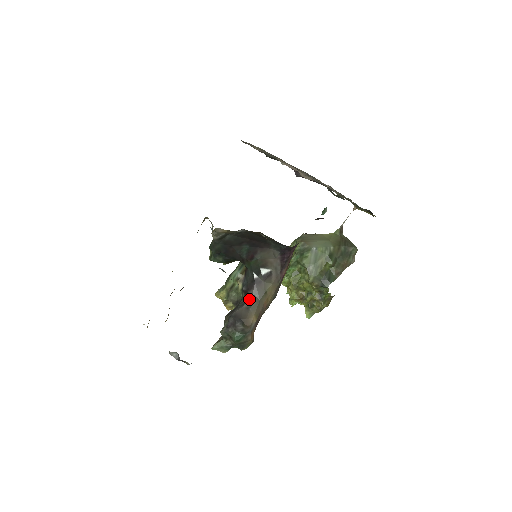
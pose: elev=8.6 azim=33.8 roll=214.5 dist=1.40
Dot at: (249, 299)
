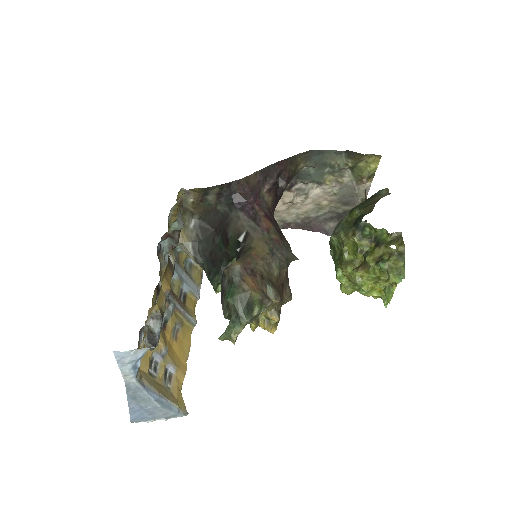
Dot at: occluded
